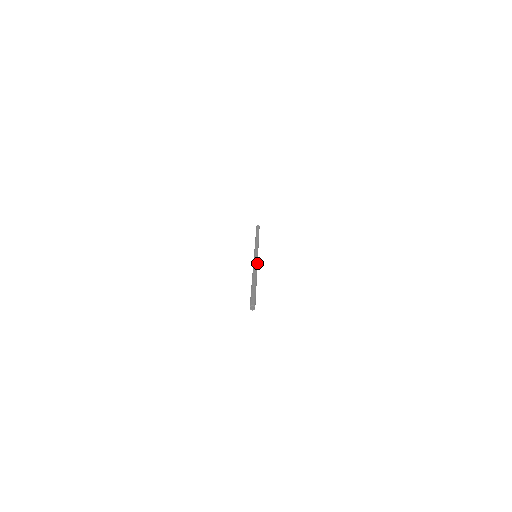
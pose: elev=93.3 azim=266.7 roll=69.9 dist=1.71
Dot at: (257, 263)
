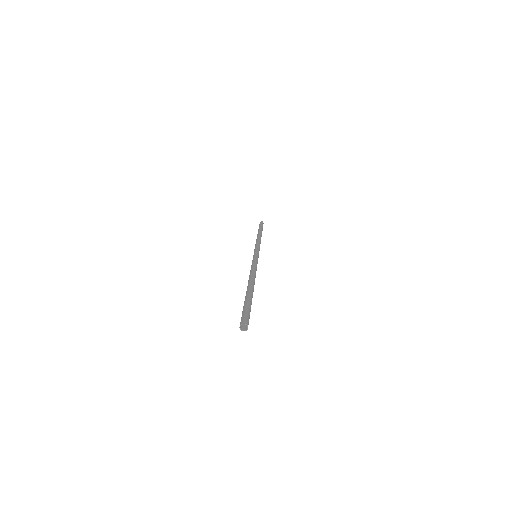
Dot at: occluded
